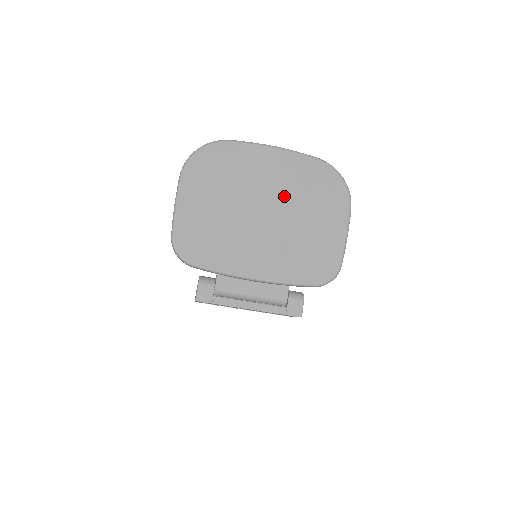
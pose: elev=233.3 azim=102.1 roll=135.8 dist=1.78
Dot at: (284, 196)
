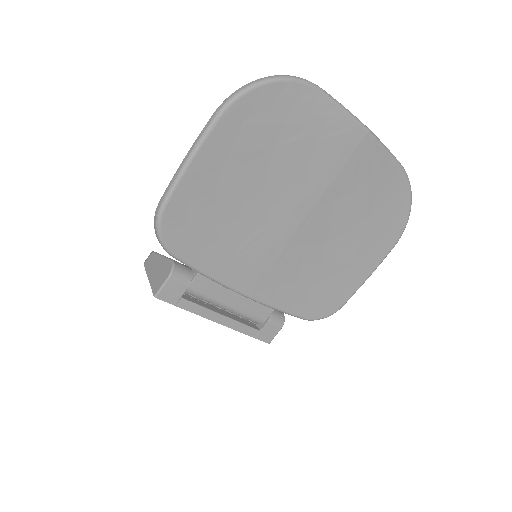
Dot at: (336, 204)
